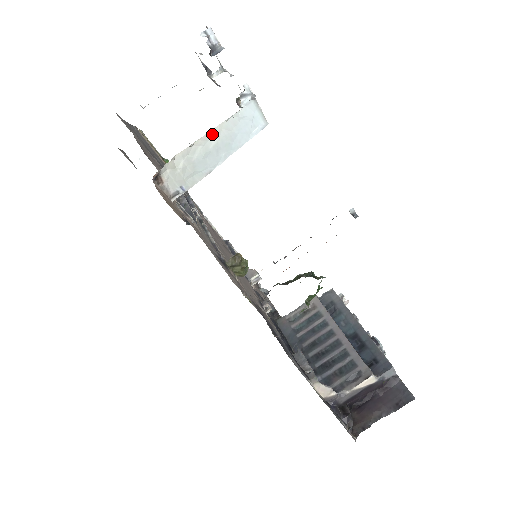
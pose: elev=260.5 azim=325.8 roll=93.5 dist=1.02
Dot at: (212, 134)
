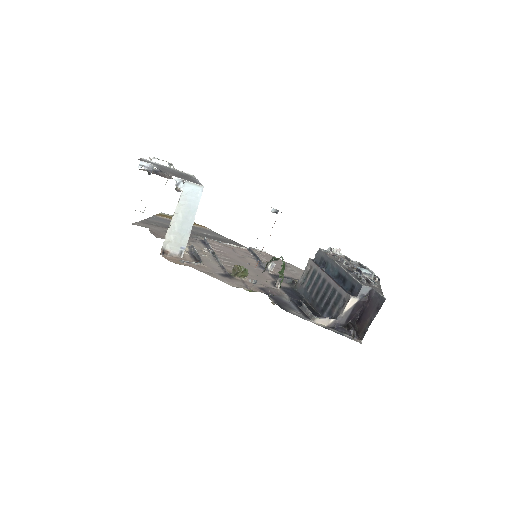
Dot at: (177, 213)
